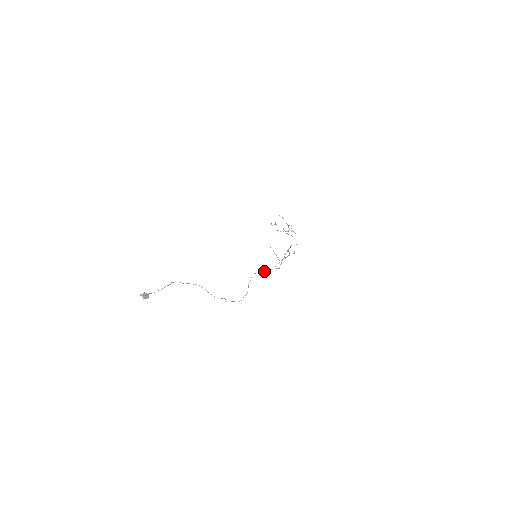
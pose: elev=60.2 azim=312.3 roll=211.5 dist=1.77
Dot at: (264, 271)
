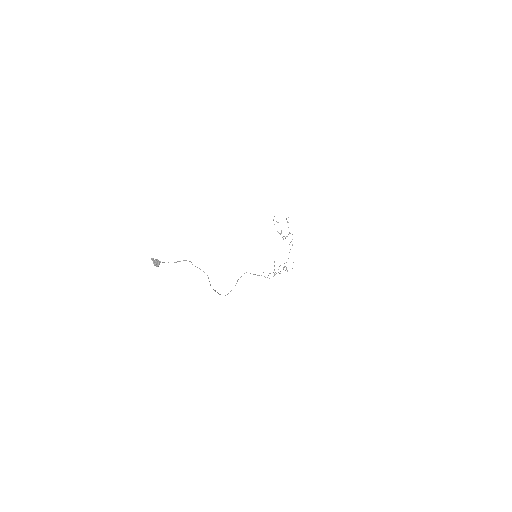
Dot at: occluded
